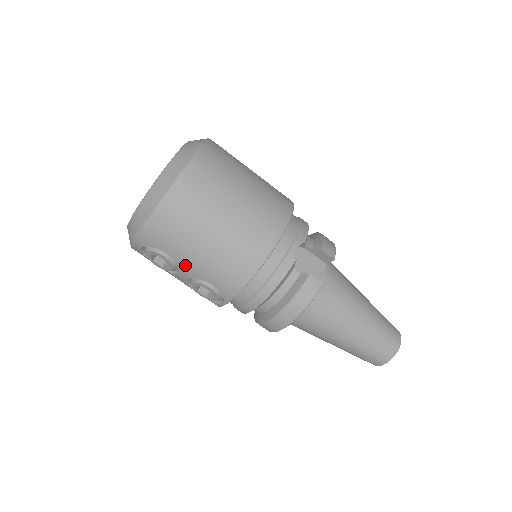
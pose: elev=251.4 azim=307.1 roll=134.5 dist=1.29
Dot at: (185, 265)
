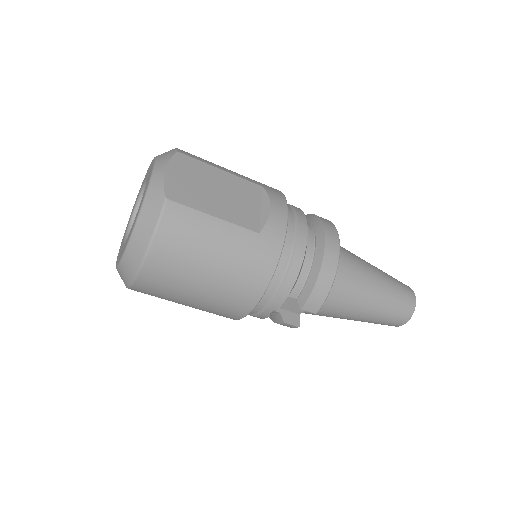
Dot at: occluded
